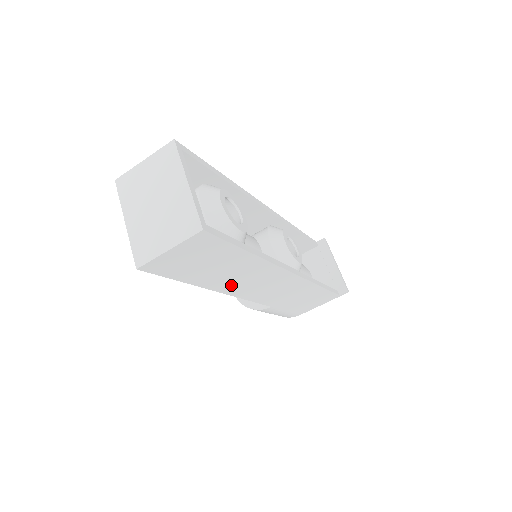
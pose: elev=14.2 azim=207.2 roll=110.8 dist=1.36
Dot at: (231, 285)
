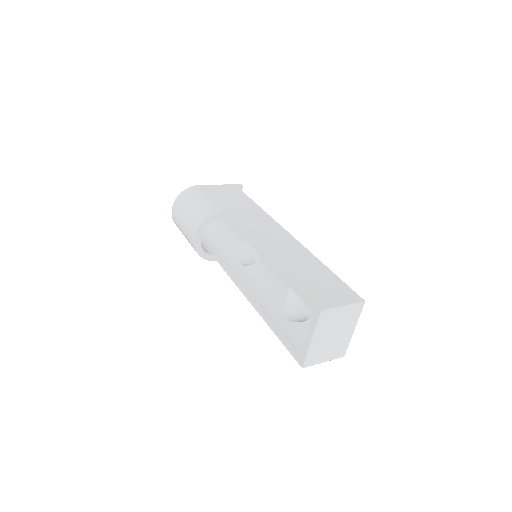
Dot at: occluded
